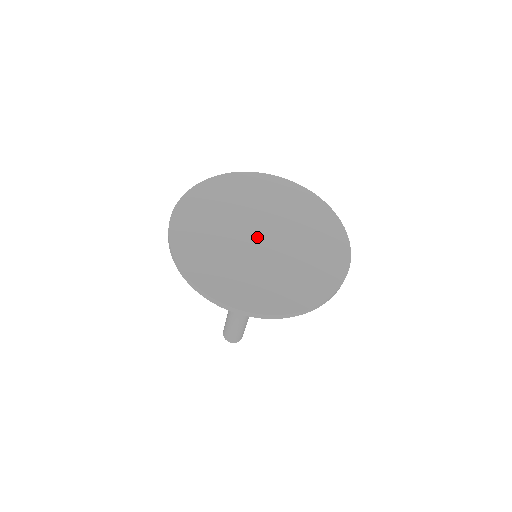
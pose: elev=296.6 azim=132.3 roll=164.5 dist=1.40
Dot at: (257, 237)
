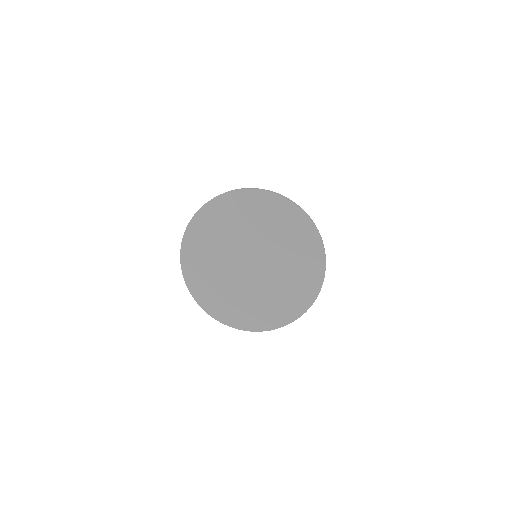
Dot at: (247, 267)
